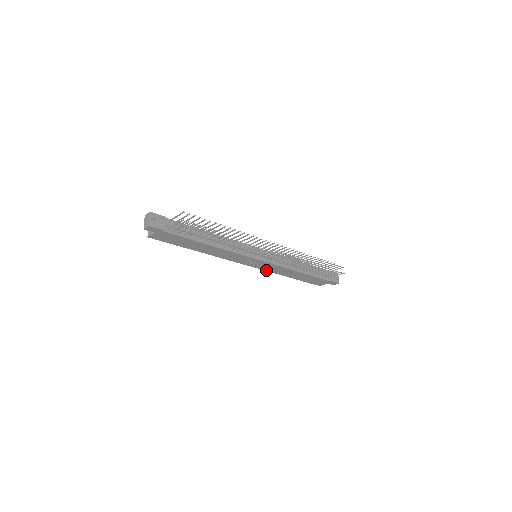
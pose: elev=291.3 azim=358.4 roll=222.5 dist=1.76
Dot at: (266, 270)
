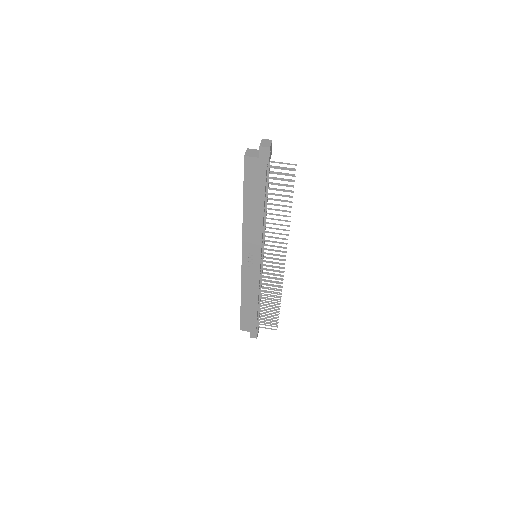
Dot at: (242, 276)
